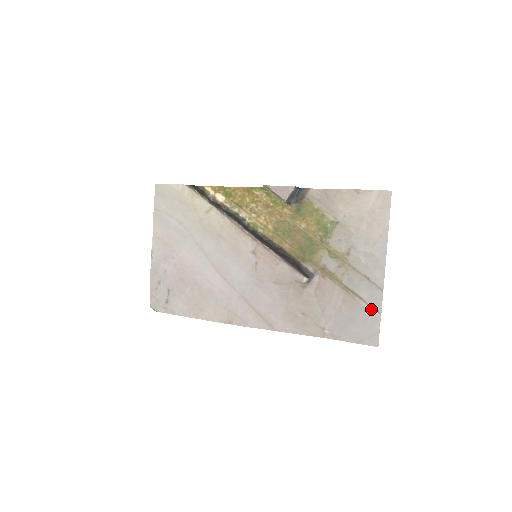
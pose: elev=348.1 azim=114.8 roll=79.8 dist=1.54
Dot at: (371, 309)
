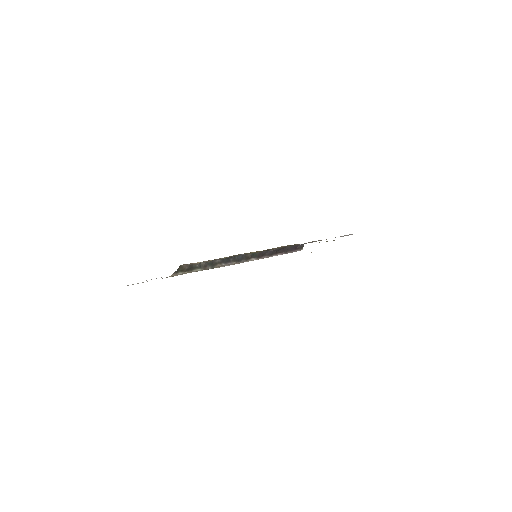
Dot at: (347, 235)
